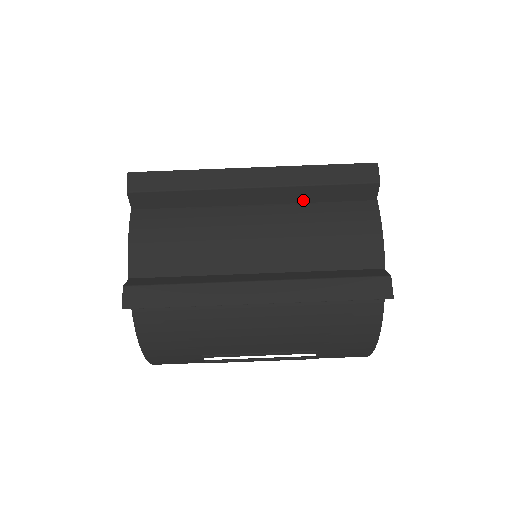
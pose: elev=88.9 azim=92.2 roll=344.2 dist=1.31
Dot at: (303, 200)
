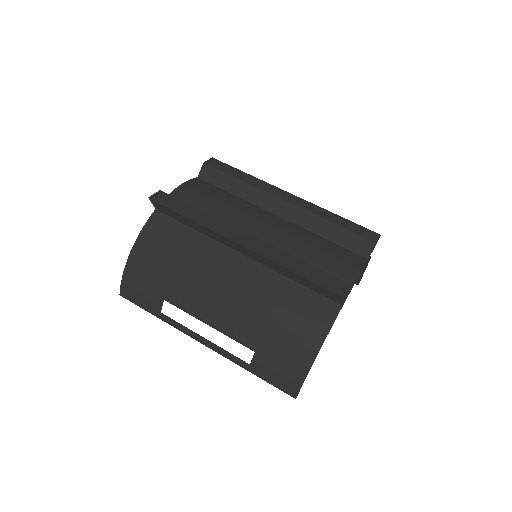
Dot at: (314, 230)
